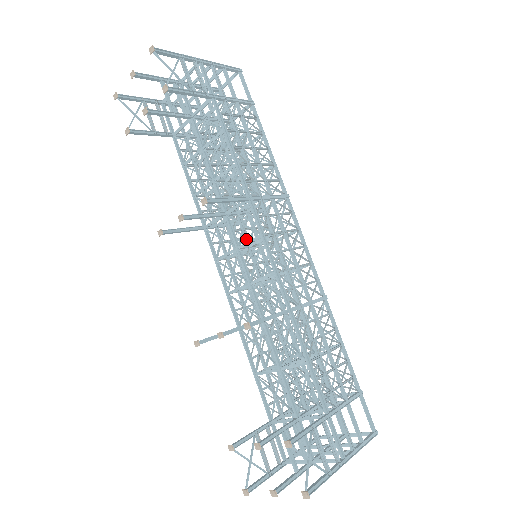
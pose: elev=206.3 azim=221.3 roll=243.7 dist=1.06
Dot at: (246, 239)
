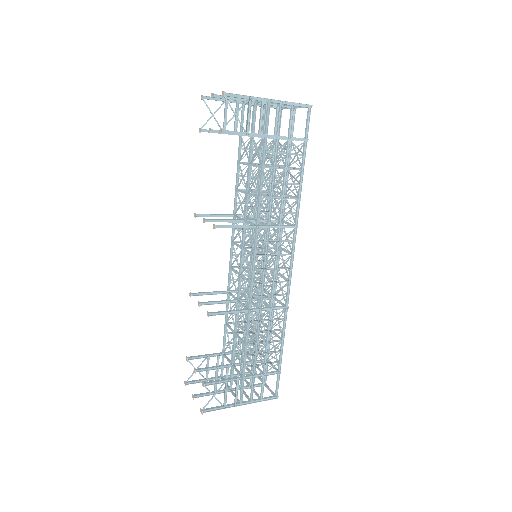
Dot at: (253, 243)
